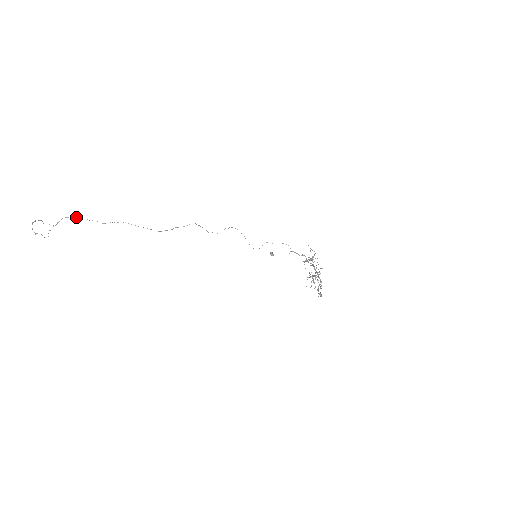
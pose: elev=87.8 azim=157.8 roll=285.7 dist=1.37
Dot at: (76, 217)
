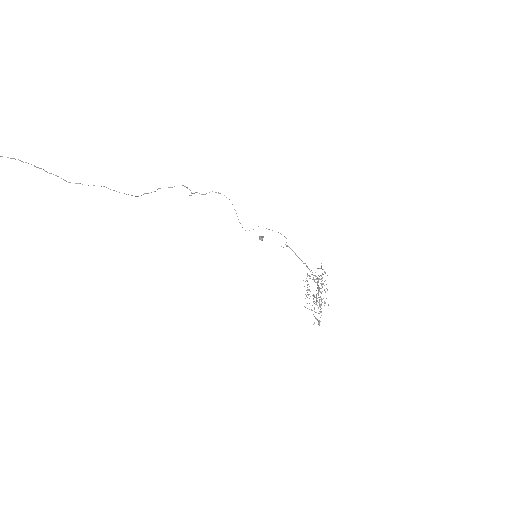
Dot at: (25, 162)
